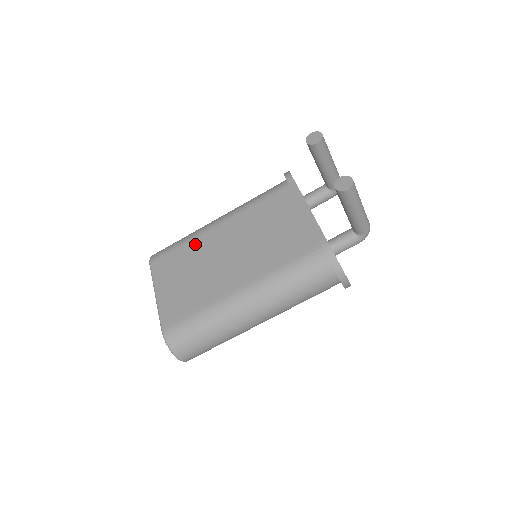
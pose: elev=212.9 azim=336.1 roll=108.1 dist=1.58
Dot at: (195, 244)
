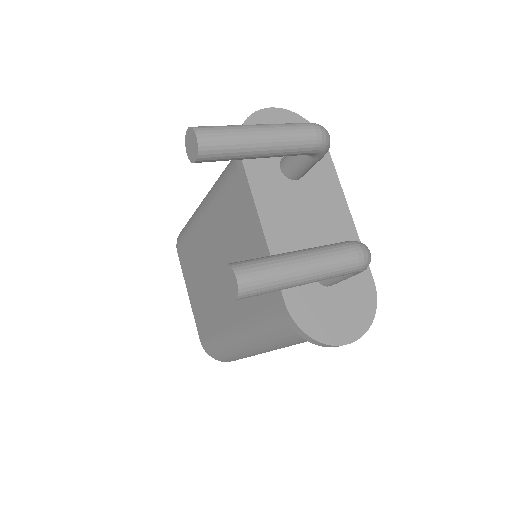
Dot at: (195, 239)
